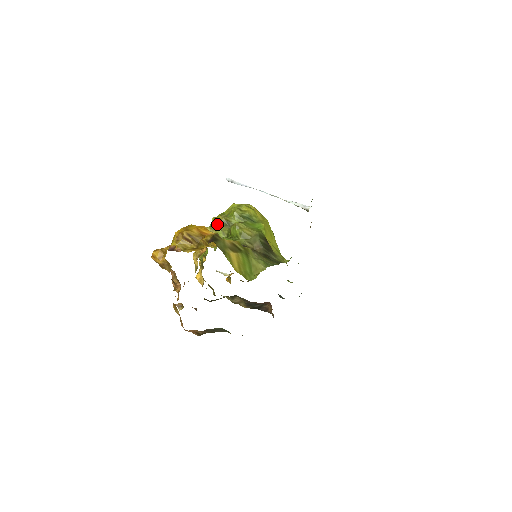
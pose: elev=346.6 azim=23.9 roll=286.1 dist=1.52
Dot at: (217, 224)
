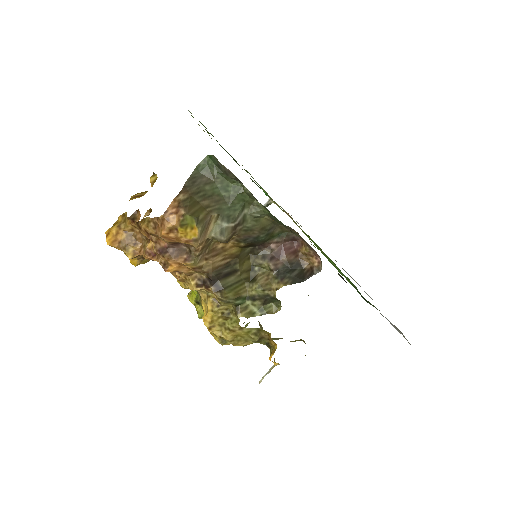
Dot at: occluded
